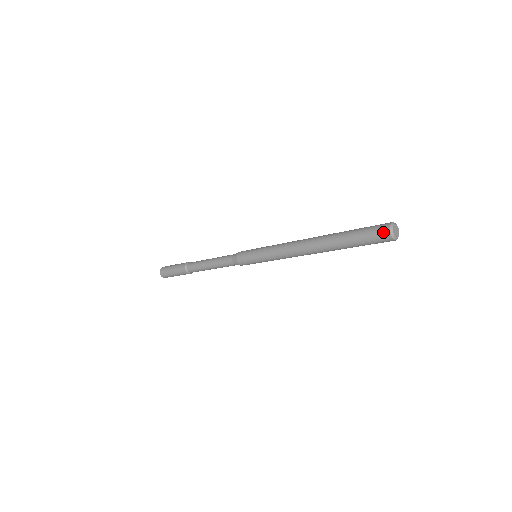
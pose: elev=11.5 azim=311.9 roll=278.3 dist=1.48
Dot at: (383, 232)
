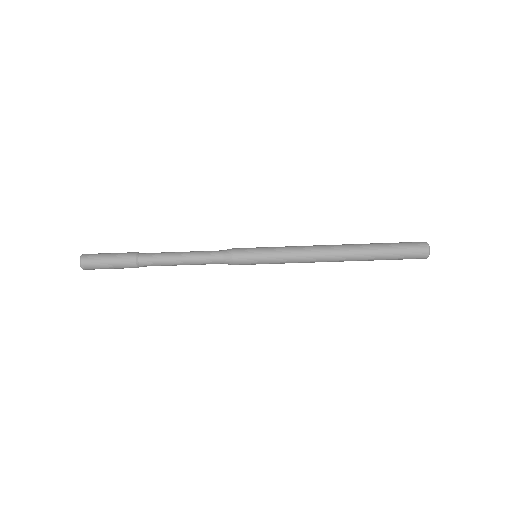
Dot at: (419, 242)
